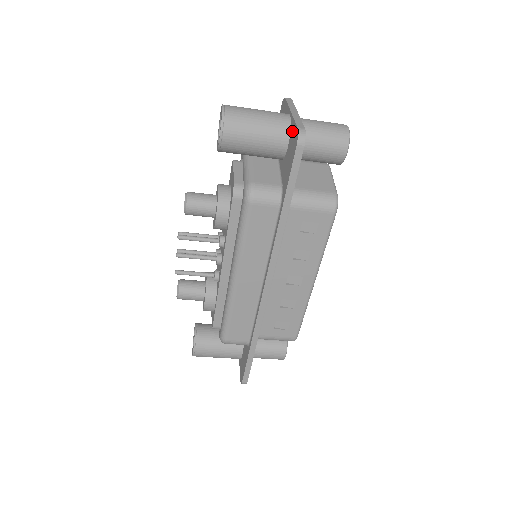
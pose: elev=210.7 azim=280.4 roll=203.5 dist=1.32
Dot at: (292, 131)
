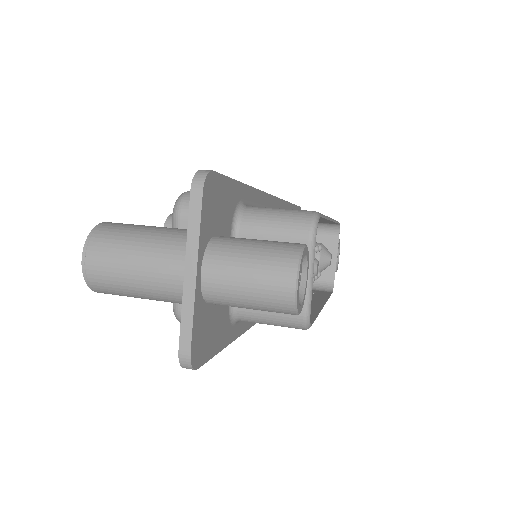
Dot at: occluded
